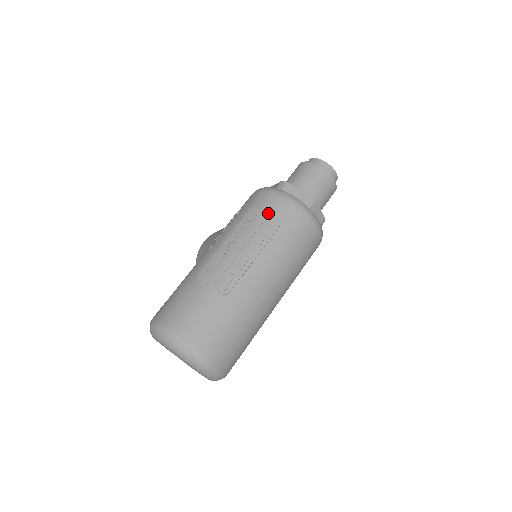
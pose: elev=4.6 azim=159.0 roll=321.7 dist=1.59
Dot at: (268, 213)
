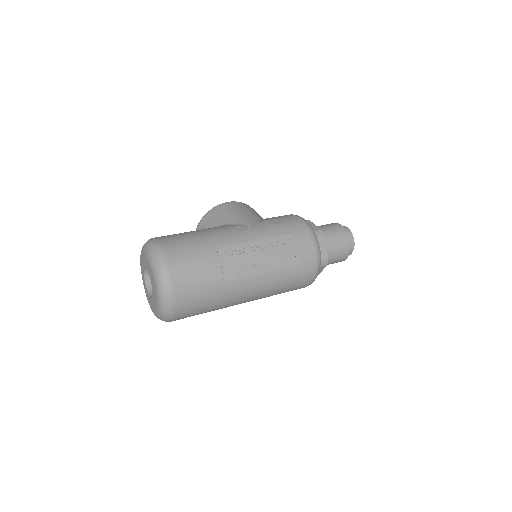
Dot at: (298, 250)
